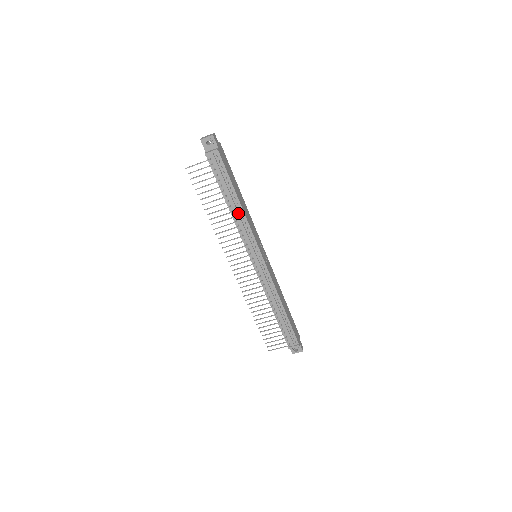
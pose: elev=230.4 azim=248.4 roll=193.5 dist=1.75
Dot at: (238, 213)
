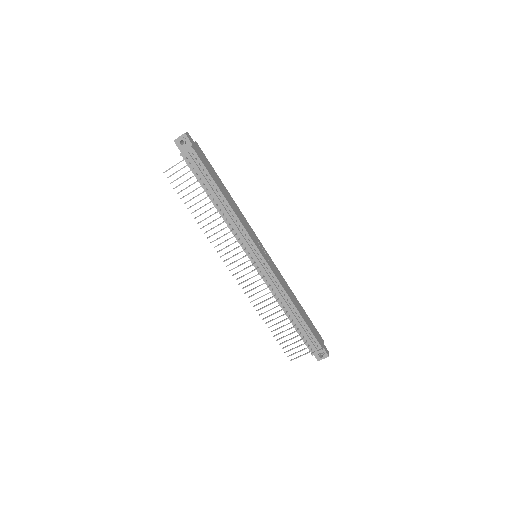
Dot at: (226, 211)
